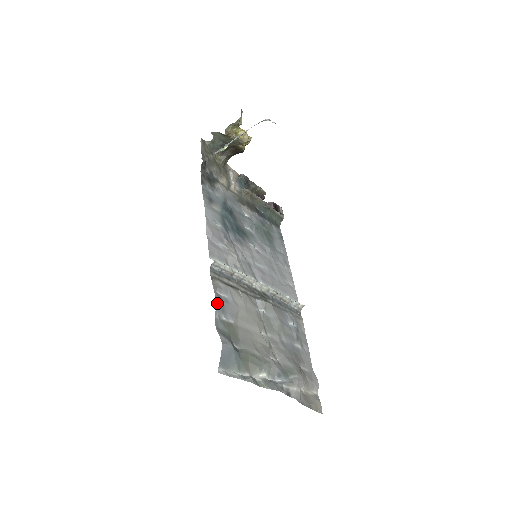
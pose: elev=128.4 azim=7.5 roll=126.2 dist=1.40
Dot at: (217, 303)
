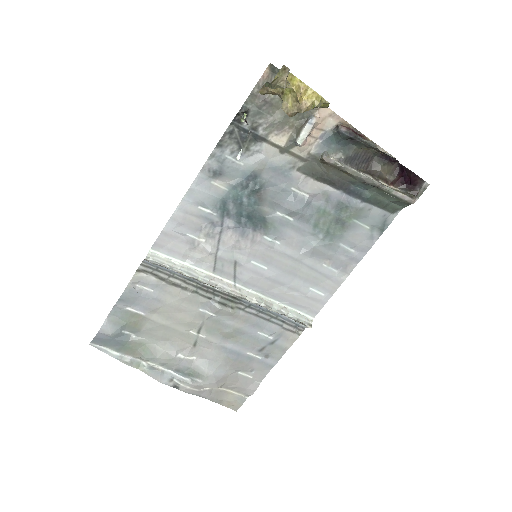
Dot at: (123, 297)
